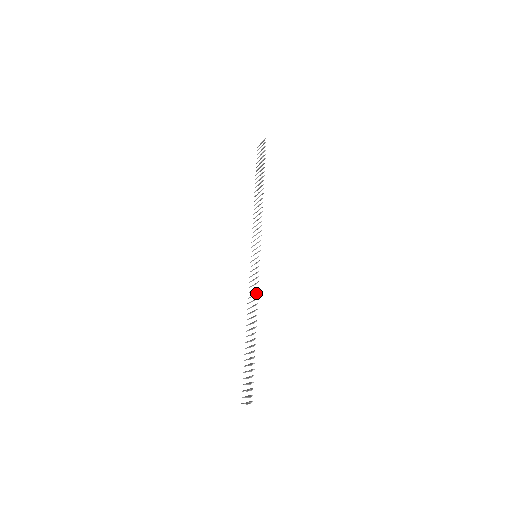
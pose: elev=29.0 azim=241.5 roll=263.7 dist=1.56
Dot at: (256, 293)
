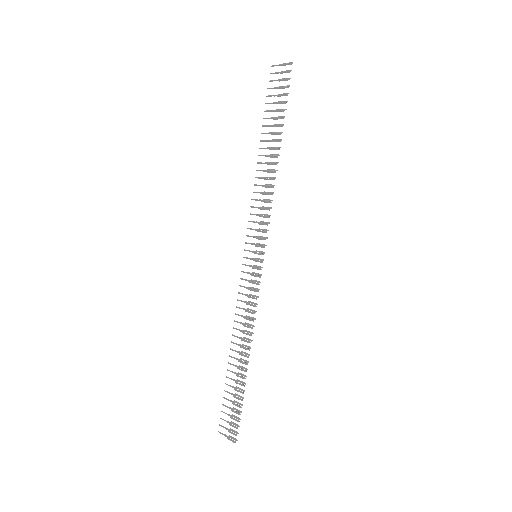
Dot at: (254, 312)
